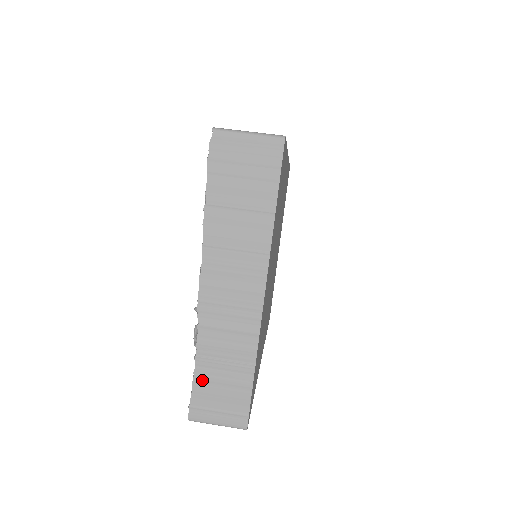
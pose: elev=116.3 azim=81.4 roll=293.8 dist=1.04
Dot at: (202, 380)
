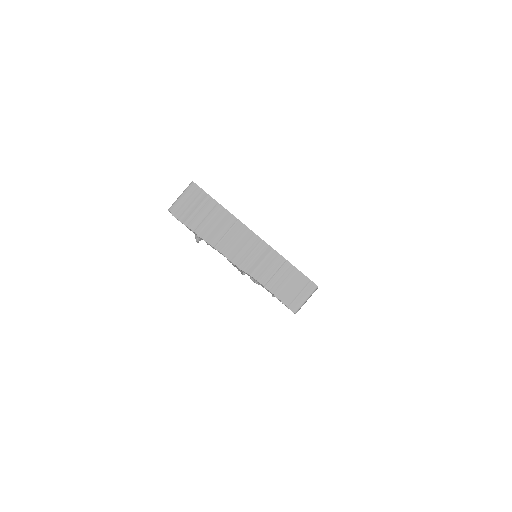
Dot at: (278, 292)
